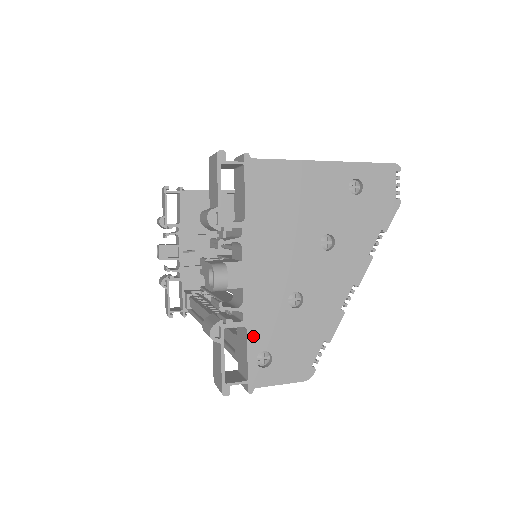
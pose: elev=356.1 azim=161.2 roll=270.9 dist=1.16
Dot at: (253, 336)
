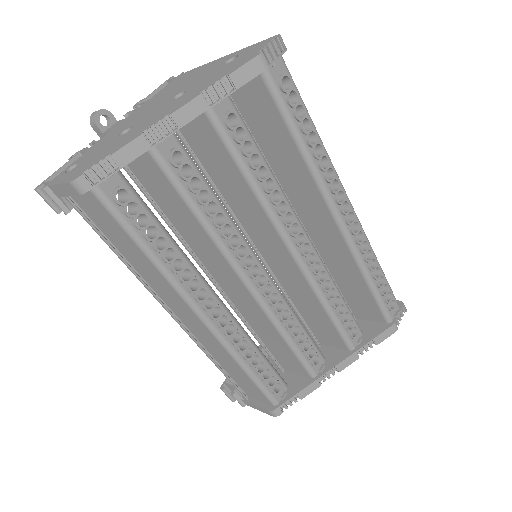
Dot at: (84, 155)
